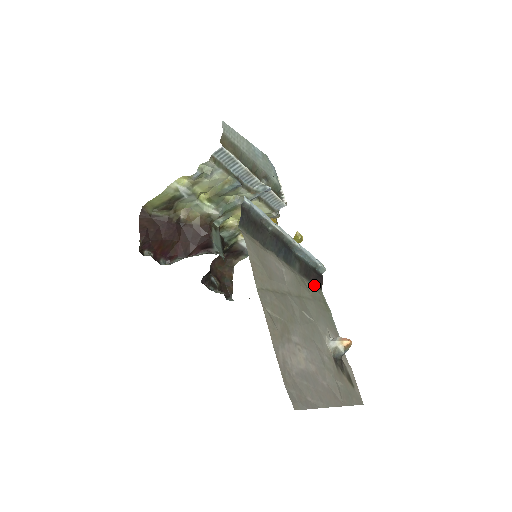
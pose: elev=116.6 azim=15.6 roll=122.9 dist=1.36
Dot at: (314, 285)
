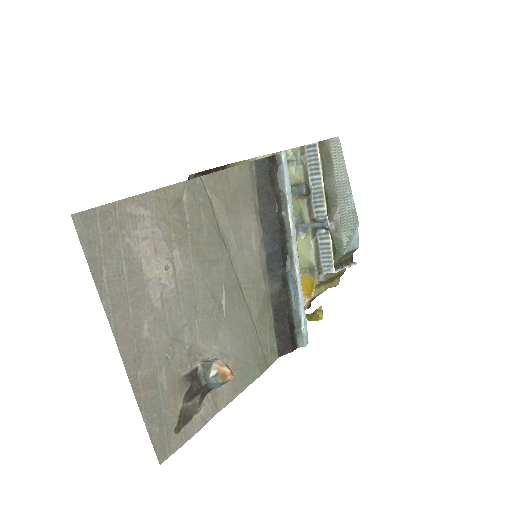
Dot at: (276, 336)
